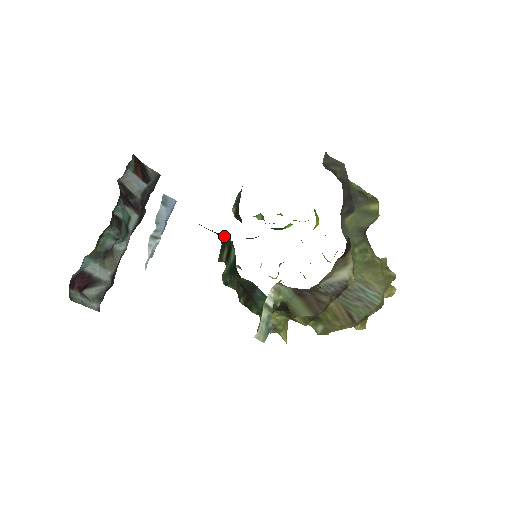
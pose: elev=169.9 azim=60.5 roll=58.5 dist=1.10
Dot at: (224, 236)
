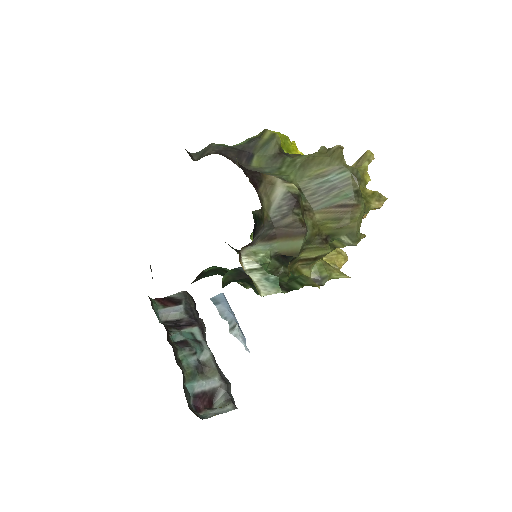
Dot at: (212, 270)
